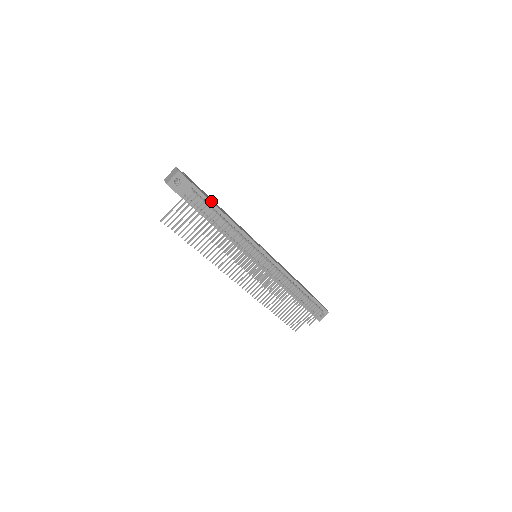
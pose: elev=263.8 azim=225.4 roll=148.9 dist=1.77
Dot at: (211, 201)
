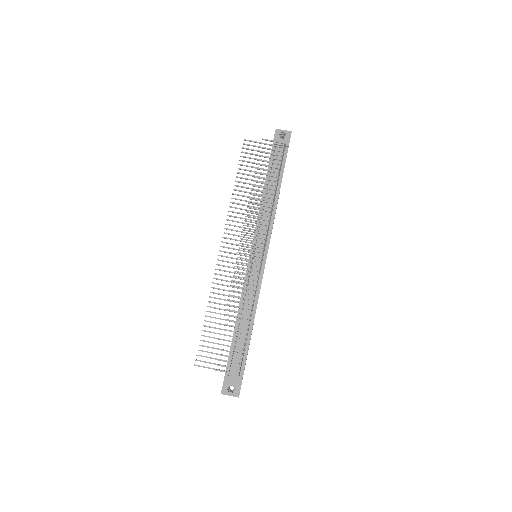
Dot at: (283, 172)
